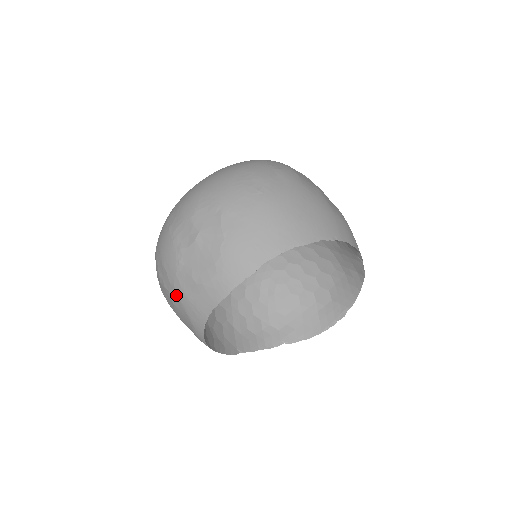
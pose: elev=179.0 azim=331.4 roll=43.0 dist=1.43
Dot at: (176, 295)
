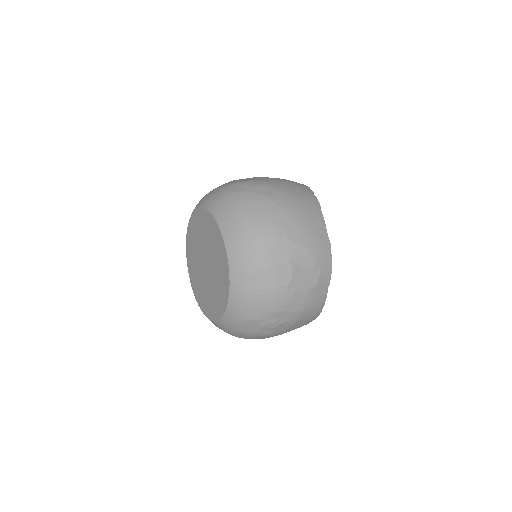
Dot at: (300, 313)
